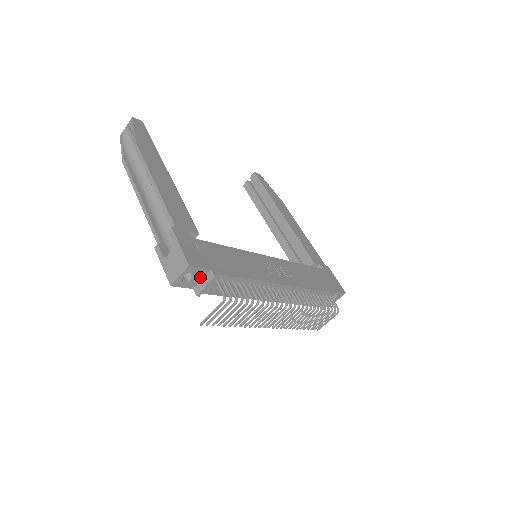
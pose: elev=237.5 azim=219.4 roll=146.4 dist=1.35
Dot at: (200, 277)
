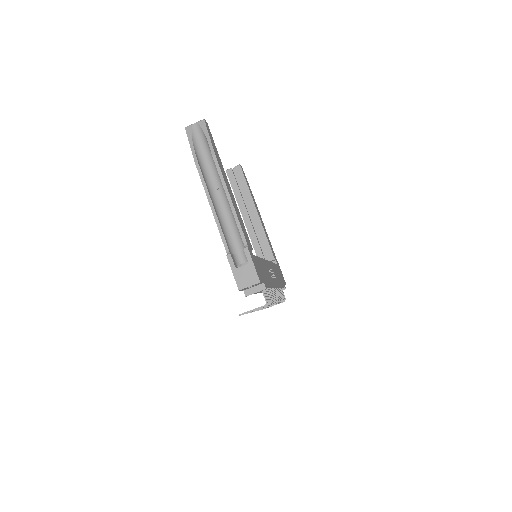
Dot at: (254, 286)
